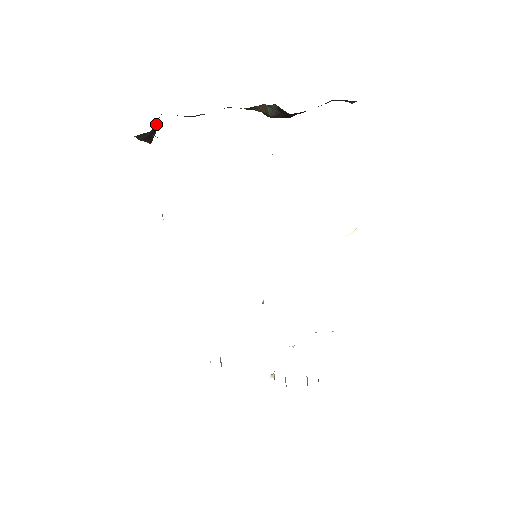
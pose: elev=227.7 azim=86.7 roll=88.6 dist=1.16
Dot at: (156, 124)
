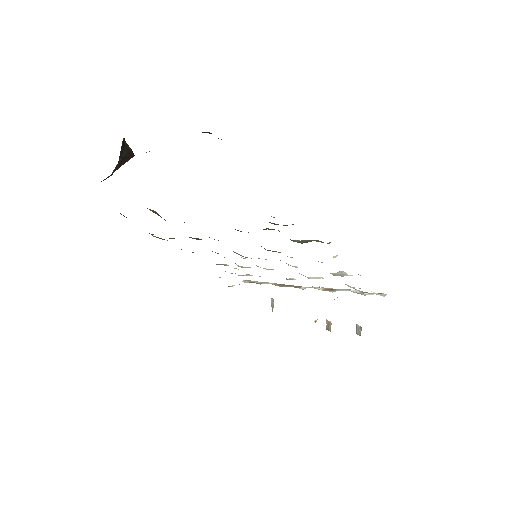
Dot at: (125, 146)
